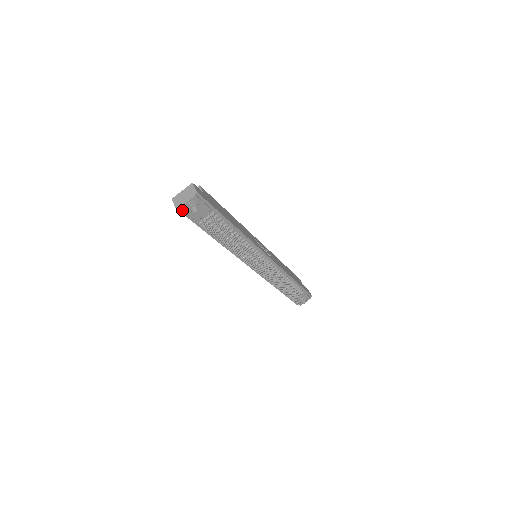
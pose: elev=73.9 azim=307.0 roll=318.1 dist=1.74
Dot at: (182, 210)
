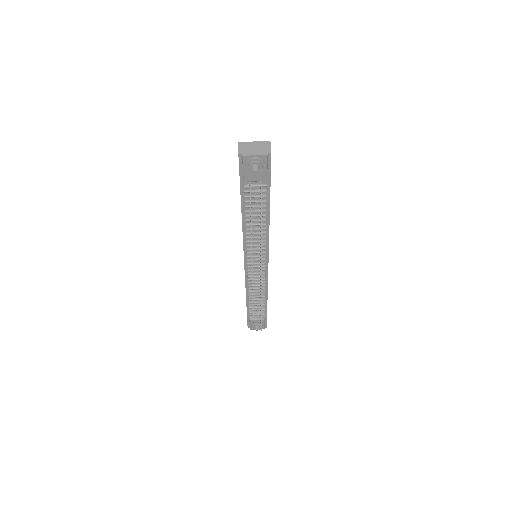
Dot at: (243, 160)
